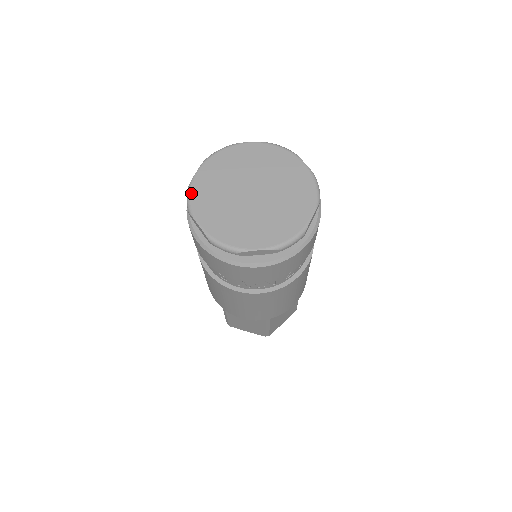
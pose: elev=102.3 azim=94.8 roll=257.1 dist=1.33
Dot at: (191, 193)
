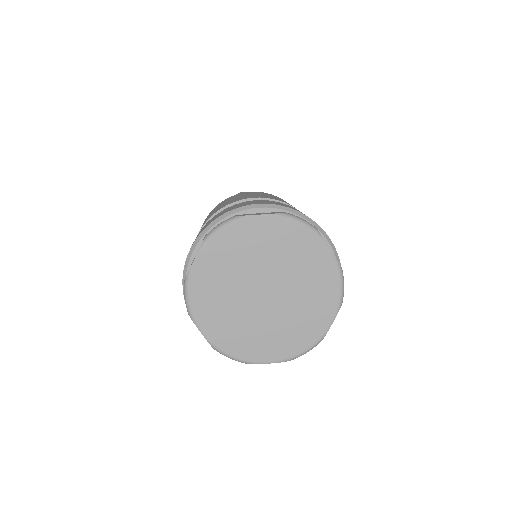
Dot at: (189, 291)
